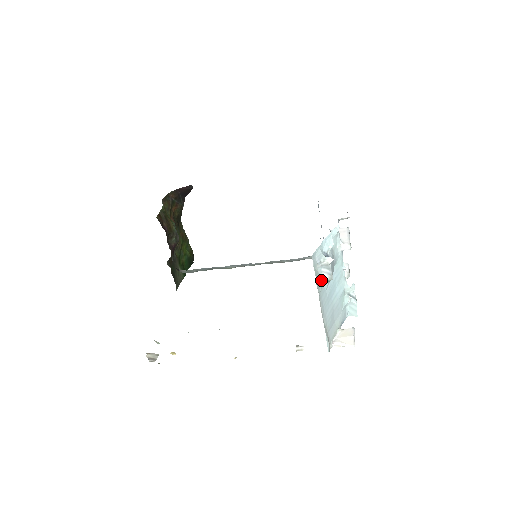
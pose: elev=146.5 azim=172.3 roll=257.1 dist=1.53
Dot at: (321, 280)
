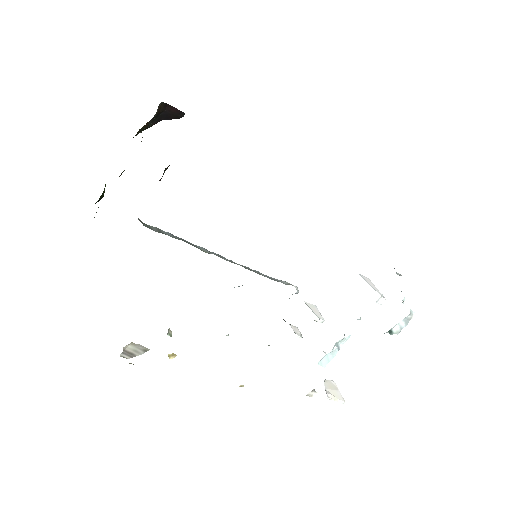
Dot at: occluded
